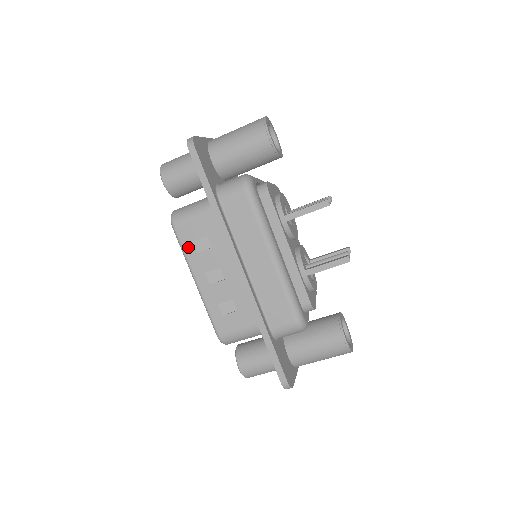
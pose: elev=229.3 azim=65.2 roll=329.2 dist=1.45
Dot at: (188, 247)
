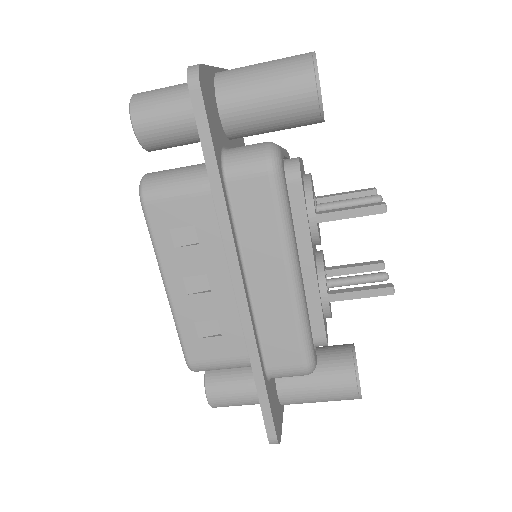
Dot at: (162, 236)
